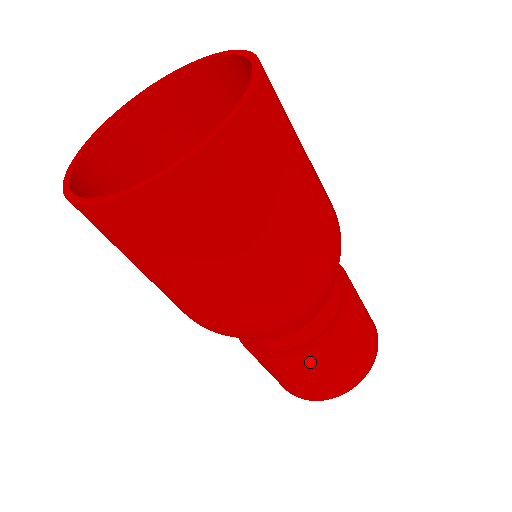
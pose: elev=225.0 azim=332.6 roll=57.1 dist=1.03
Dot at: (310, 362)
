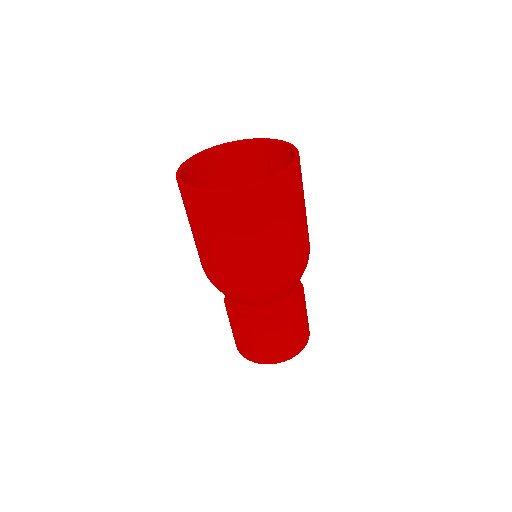
Dot at: (301, 311)
